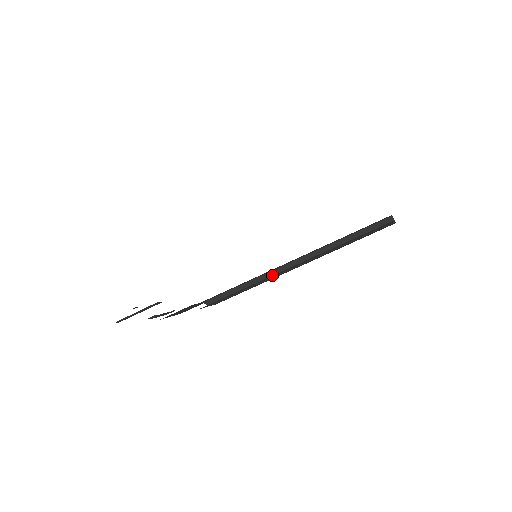
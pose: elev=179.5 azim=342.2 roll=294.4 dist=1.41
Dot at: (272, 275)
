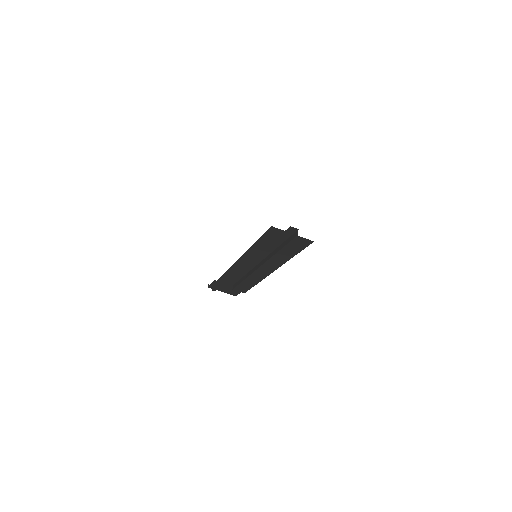
Dot at: (252, 272)
